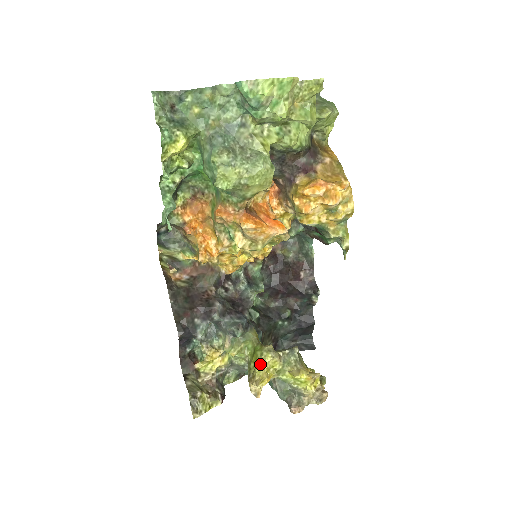
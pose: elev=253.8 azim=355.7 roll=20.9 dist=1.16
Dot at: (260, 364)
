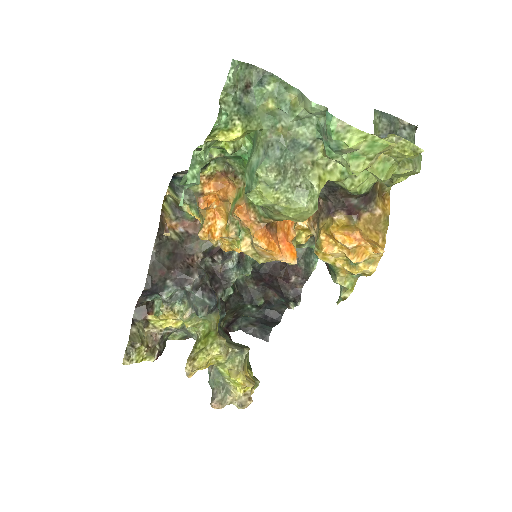
Dot at: (206, 352)
